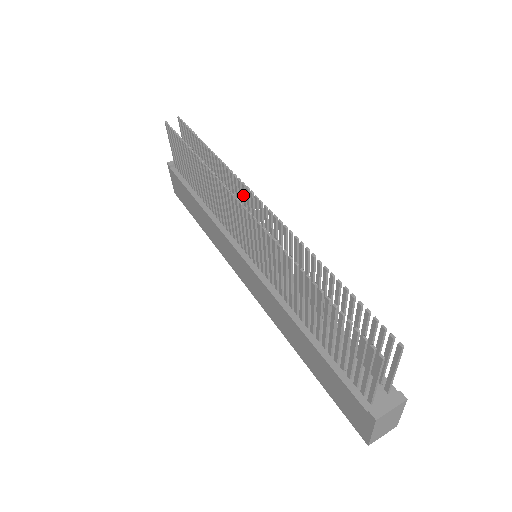
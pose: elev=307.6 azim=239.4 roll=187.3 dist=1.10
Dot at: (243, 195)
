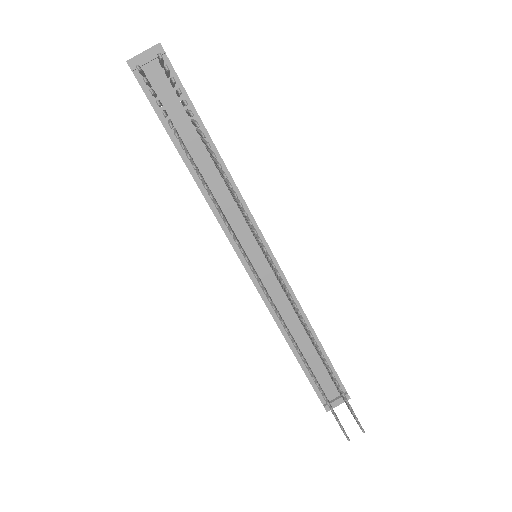
Dot at: (260, 244)
